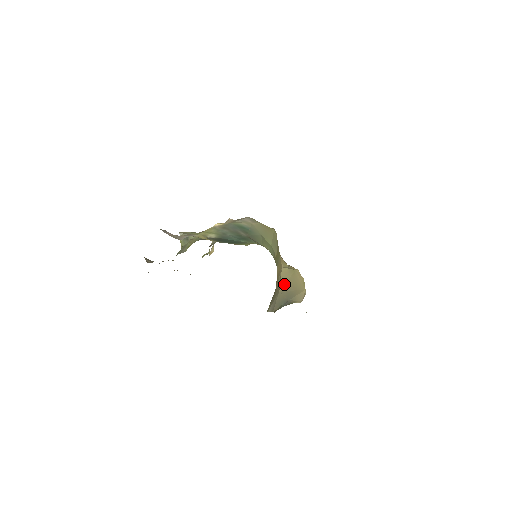
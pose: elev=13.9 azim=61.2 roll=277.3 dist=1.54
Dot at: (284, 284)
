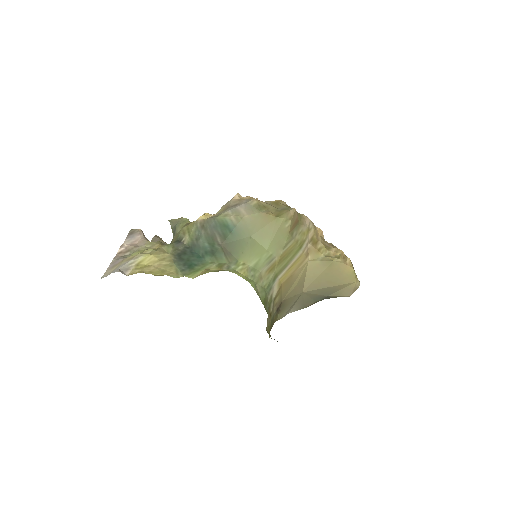
Dot at: (312, 282)
